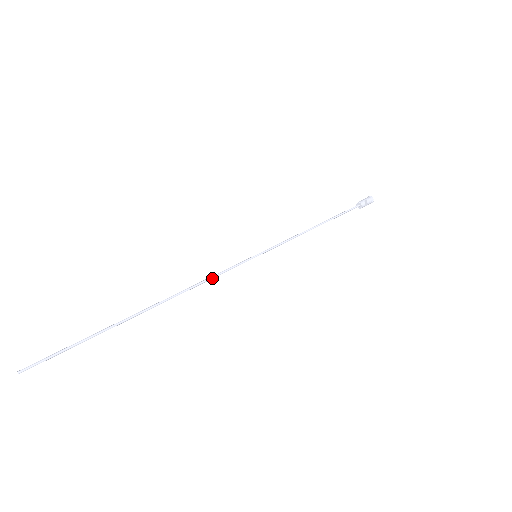
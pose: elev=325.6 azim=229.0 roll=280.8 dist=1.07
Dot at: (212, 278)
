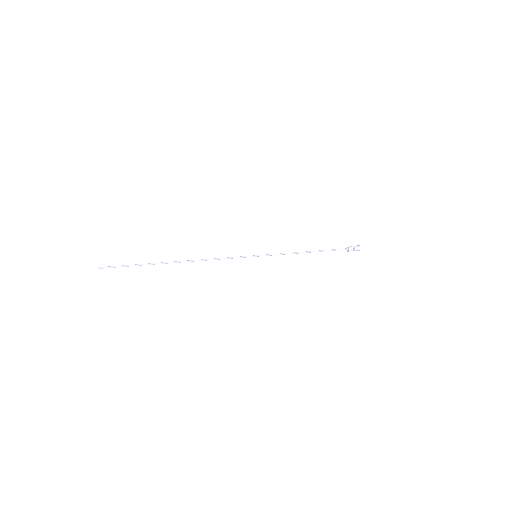
Dot at: occluded
